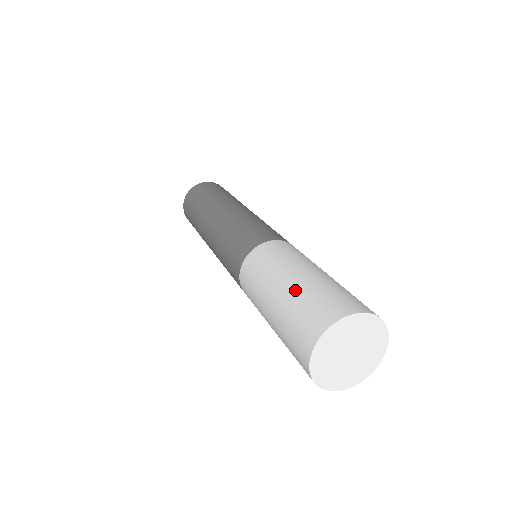
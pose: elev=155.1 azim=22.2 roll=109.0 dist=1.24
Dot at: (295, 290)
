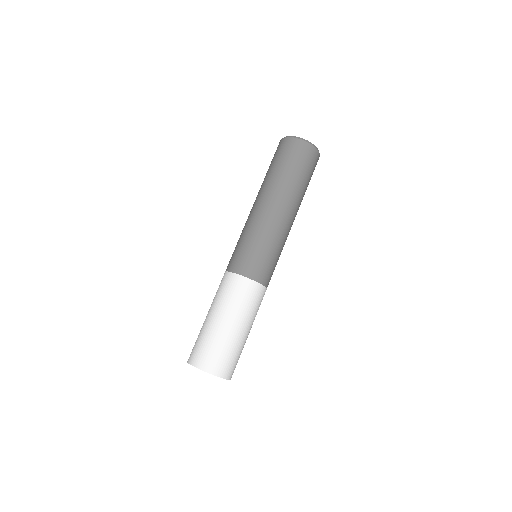
Dot at: (208, 329)
